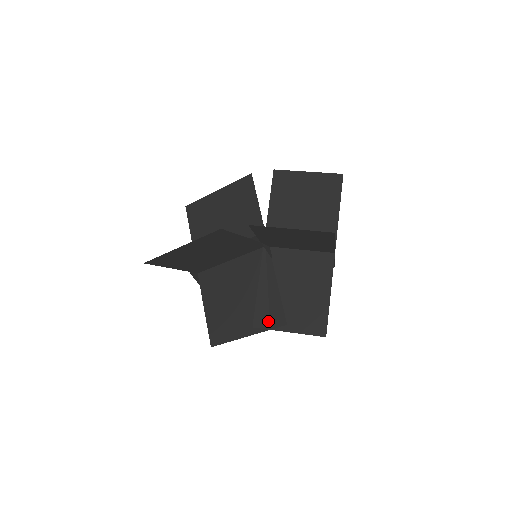
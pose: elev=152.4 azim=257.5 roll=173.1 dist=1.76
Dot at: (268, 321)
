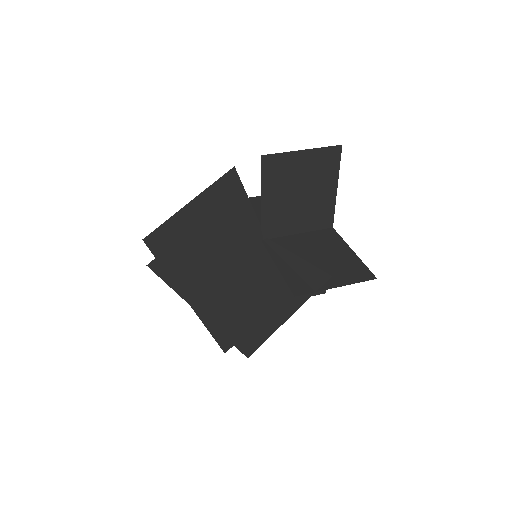
Dot at: (308, 286)
